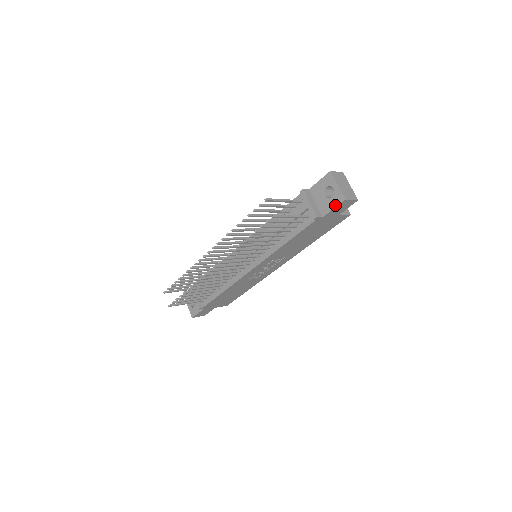
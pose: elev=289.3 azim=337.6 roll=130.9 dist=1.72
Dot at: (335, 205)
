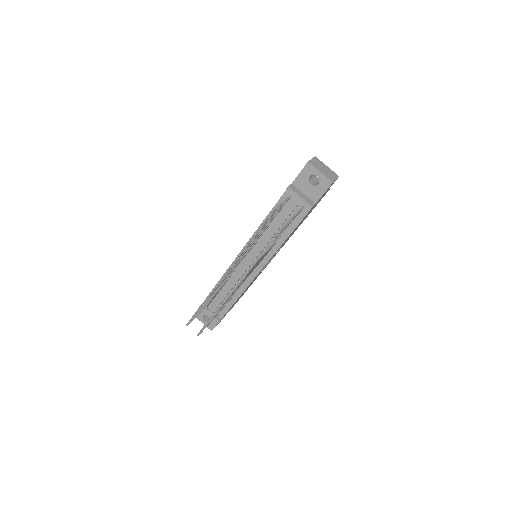
Dot at: (324, 190)
